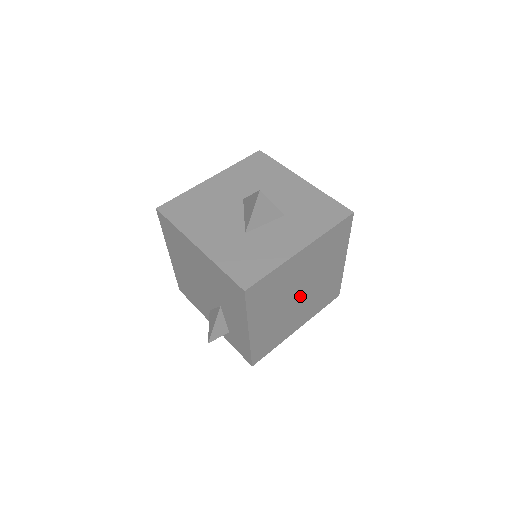
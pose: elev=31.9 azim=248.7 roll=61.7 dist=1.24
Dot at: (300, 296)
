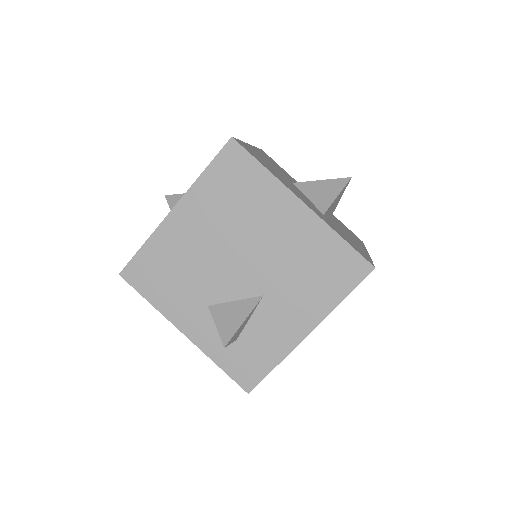
Dot at: occluded
